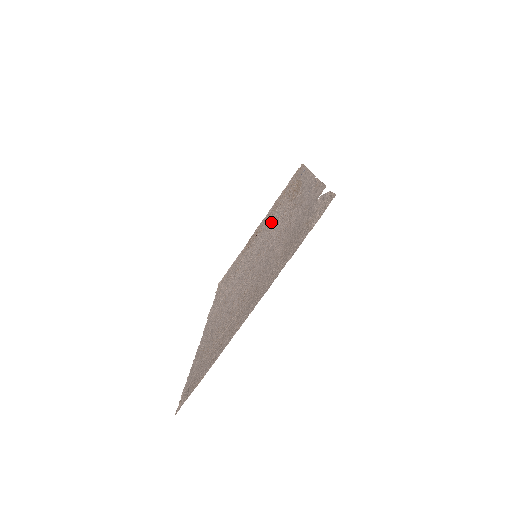
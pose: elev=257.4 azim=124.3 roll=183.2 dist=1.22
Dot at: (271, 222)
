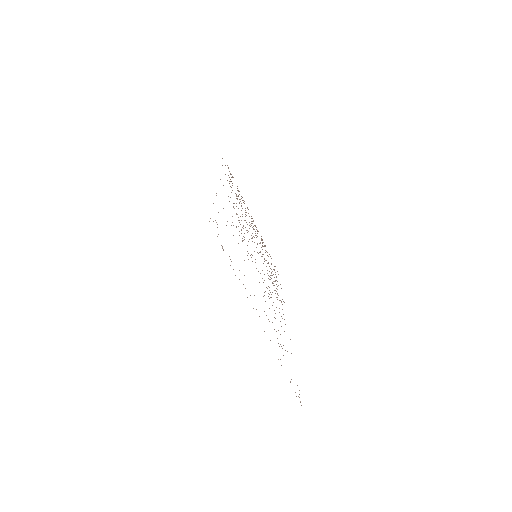
Dot at: occluded
